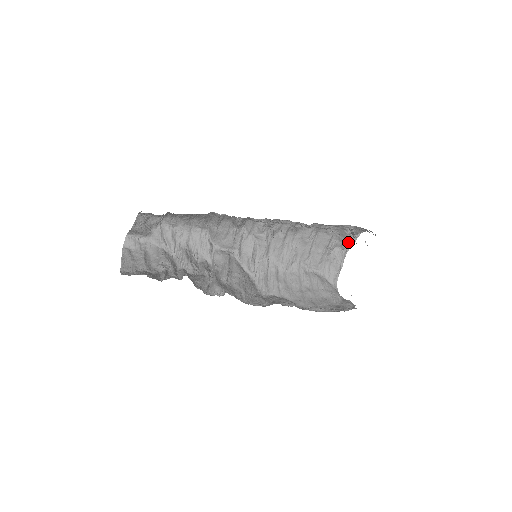
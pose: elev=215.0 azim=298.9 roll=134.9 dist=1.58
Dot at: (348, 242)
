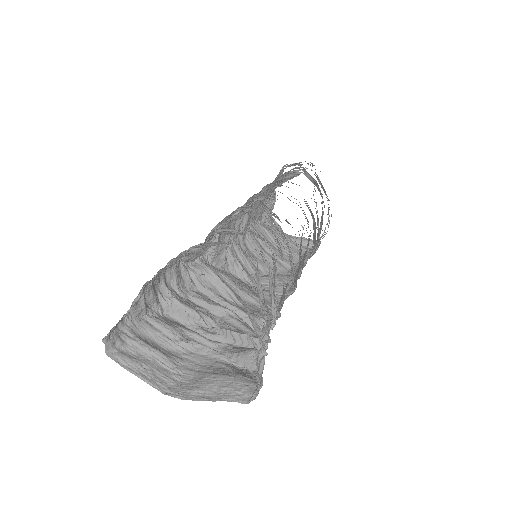
Dot at: occluded
